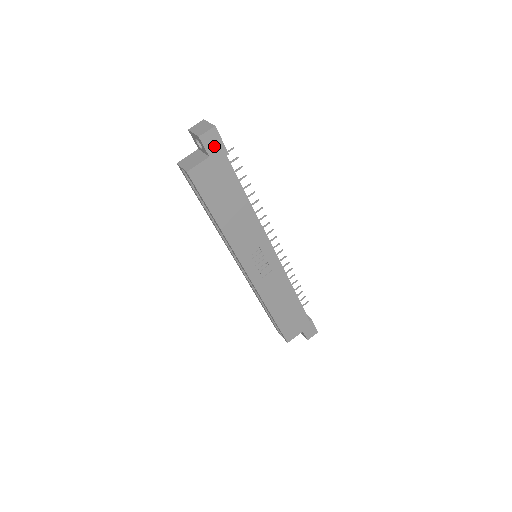
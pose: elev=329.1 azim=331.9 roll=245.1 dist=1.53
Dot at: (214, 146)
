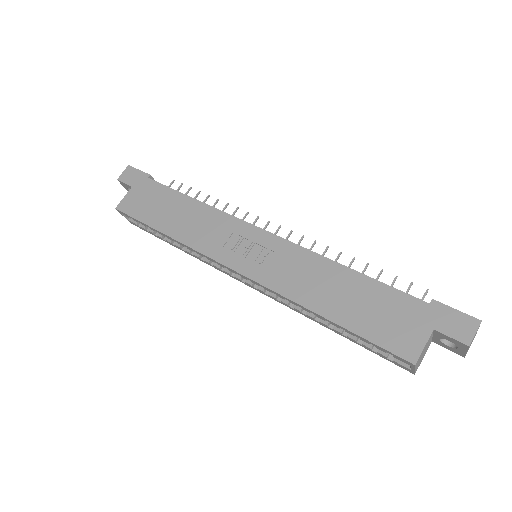
Dot at: (134, 178)
